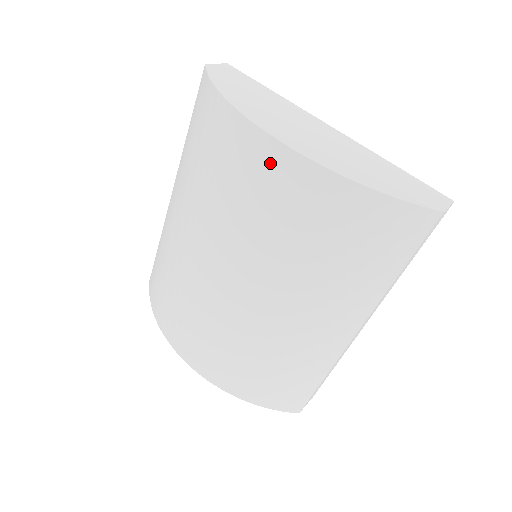
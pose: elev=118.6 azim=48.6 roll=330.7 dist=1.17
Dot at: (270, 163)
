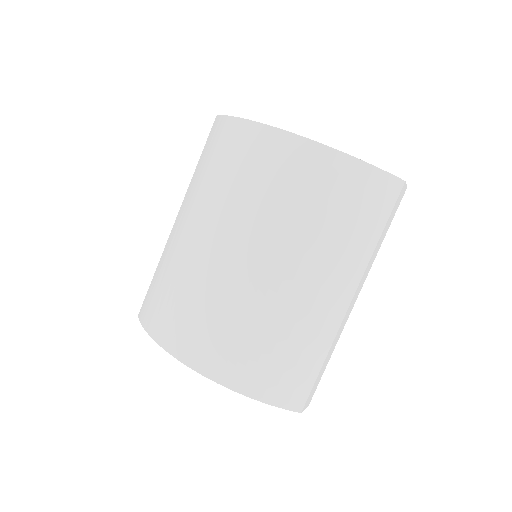
Dot at: (283, 149)
